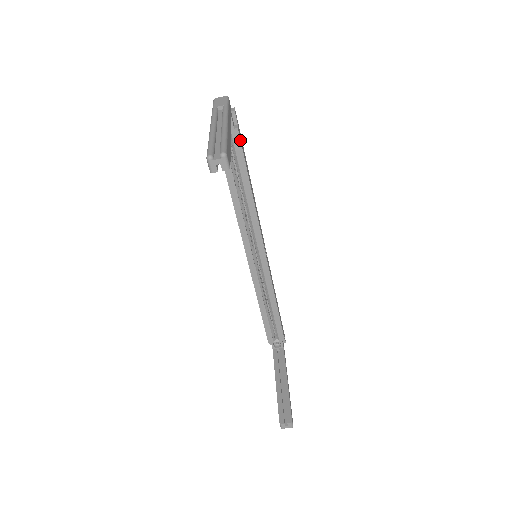
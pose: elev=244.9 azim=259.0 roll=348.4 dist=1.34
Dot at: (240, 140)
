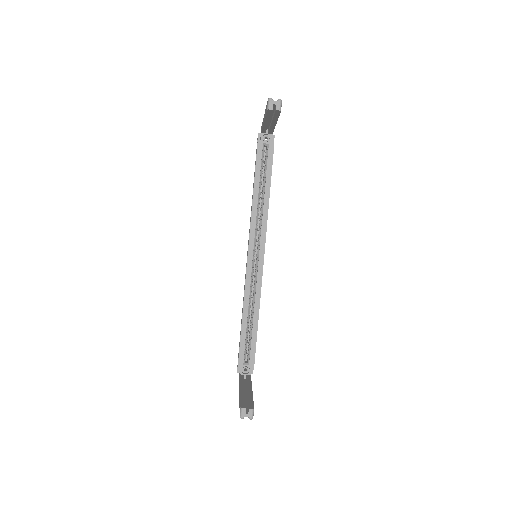
Dot at: (273, 153)
